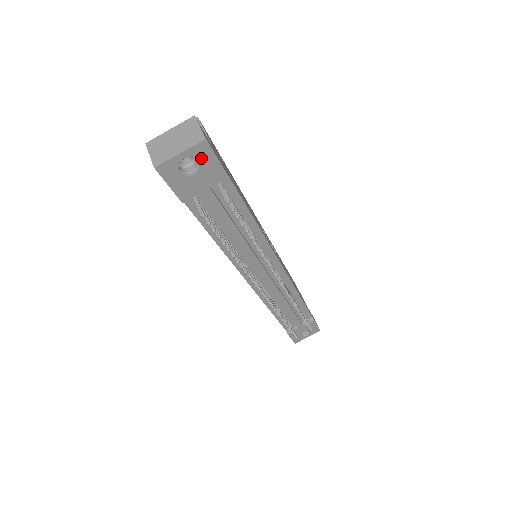
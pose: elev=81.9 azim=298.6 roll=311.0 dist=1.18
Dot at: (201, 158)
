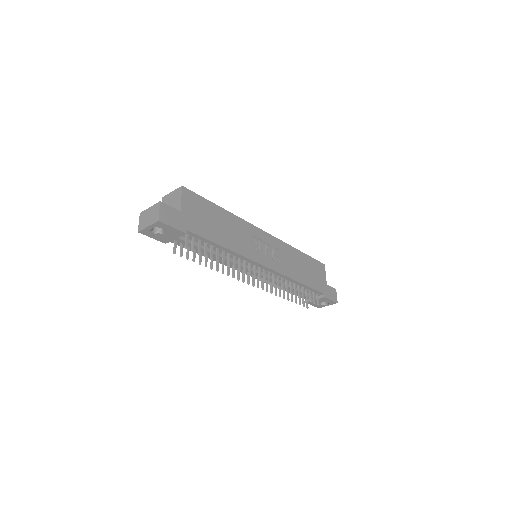
Dot at: (162, 227)
